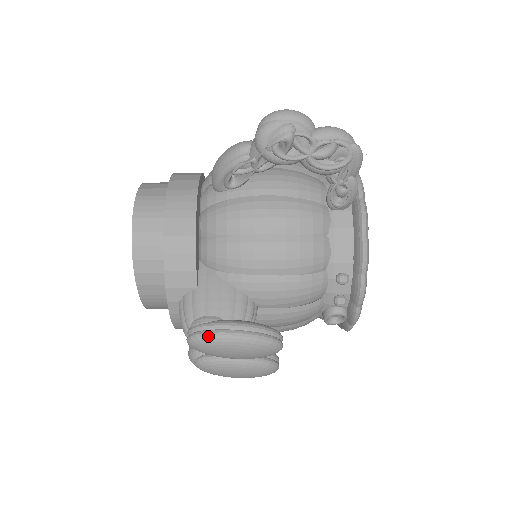
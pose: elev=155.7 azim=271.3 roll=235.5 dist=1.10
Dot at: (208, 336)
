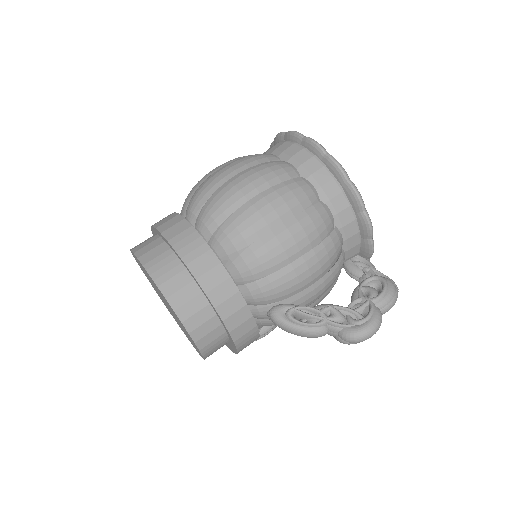
Dot at: occluded
